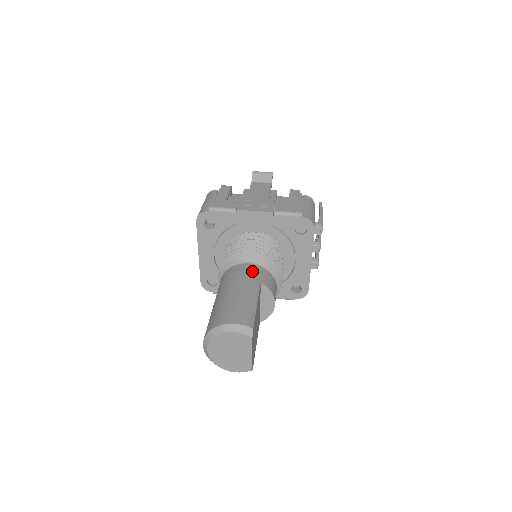
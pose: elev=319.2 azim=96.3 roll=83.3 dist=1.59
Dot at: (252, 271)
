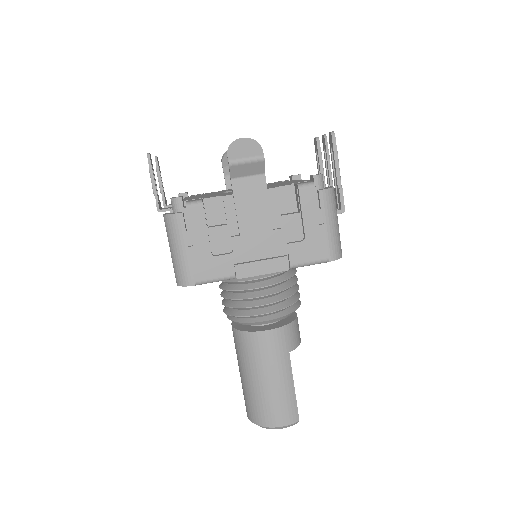
Dot at: (276, 343)
